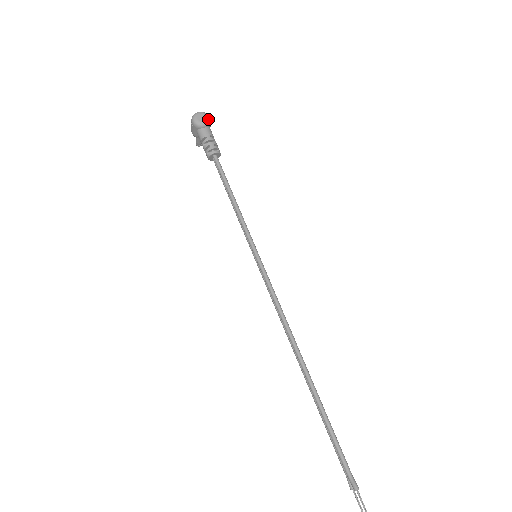
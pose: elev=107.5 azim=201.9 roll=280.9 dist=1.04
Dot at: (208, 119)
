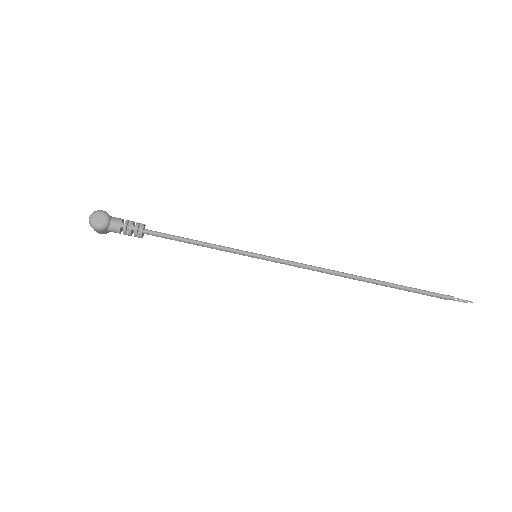
Dot at: (104, 214)
